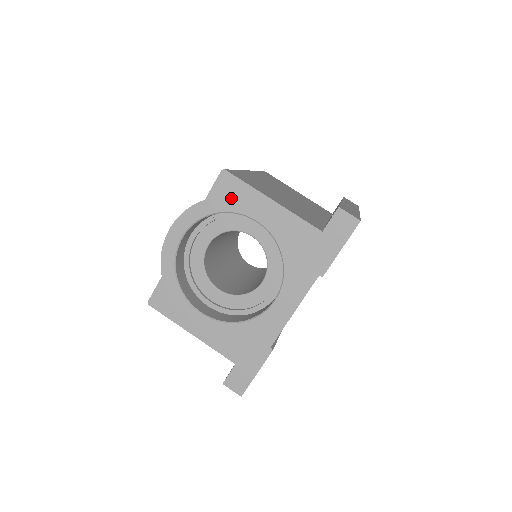
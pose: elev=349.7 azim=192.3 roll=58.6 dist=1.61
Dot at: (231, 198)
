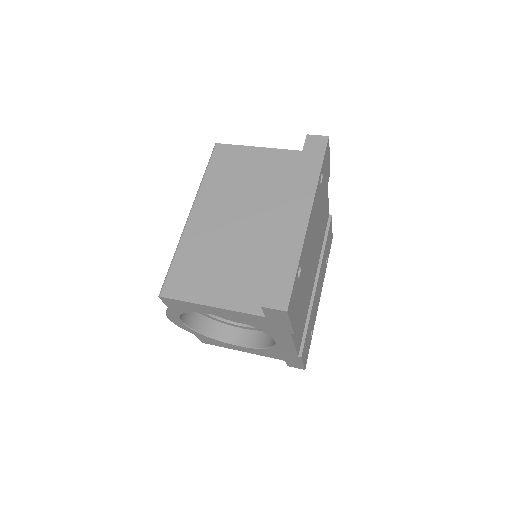
Dot at: (183, 307)
